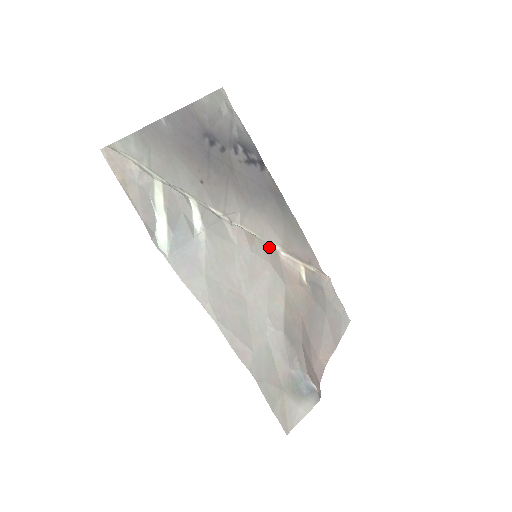
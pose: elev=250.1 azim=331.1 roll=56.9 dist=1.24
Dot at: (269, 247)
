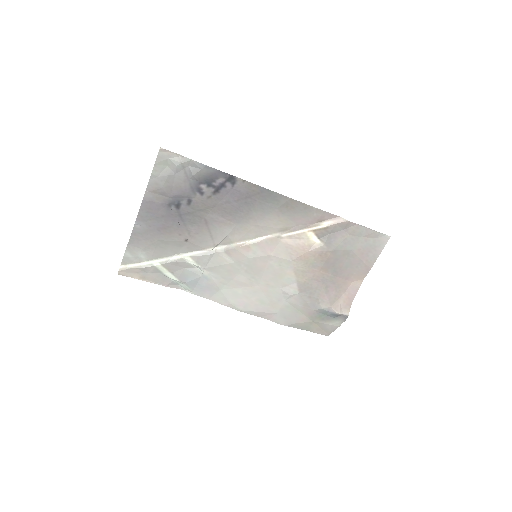
Dot at: (266, 241)
